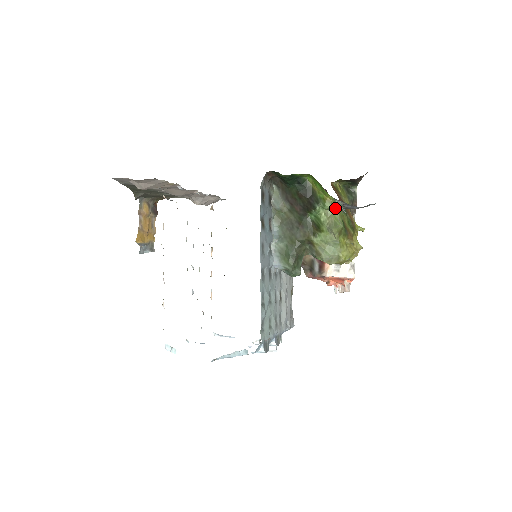
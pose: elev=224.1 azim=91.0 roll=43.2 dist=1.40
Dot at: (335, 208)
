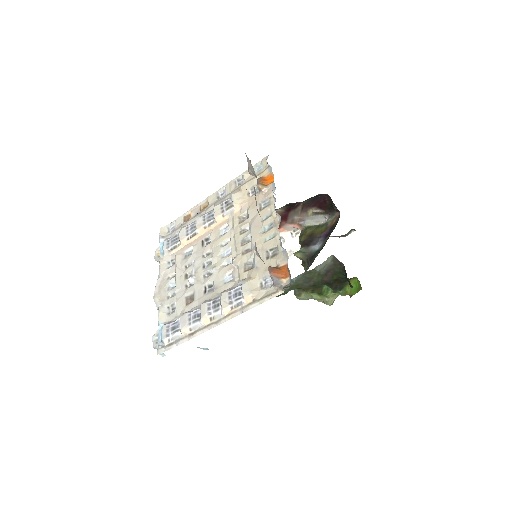
Dot at: occluded
